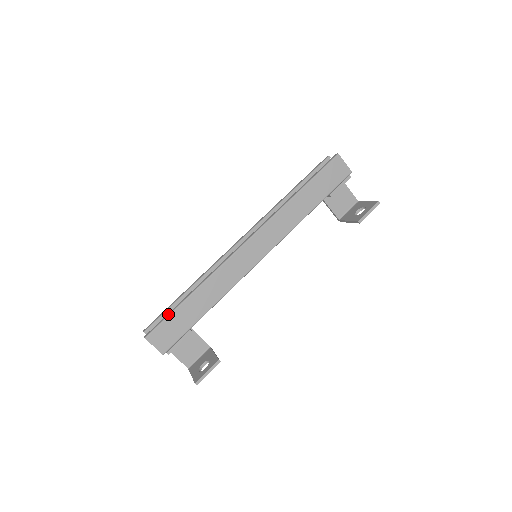
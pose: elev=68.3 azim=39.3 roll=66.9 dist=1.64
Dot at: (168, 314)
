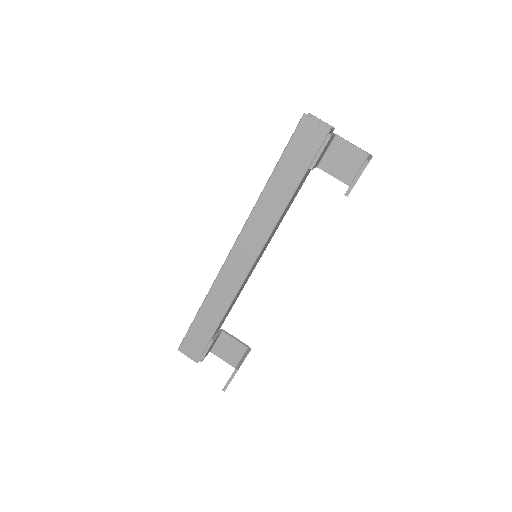
Dot at: (189, 327)
